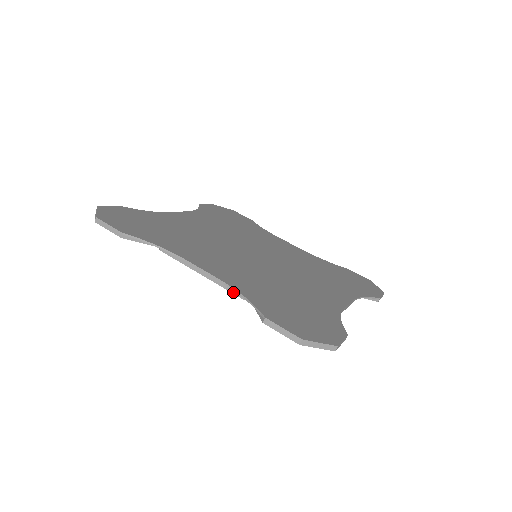
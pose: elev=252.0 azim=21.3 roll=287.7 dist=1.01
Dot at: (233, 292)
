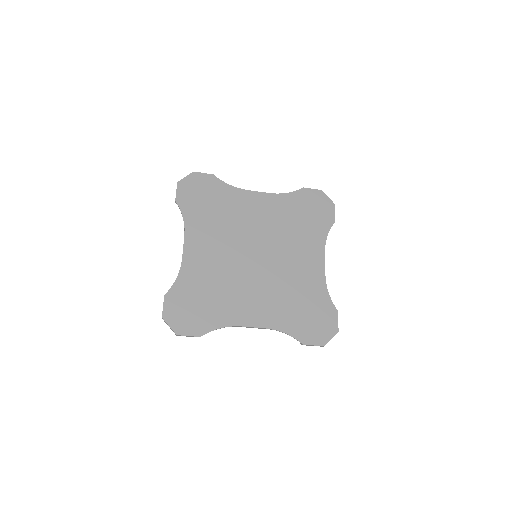
Dot at: (276, 330)
